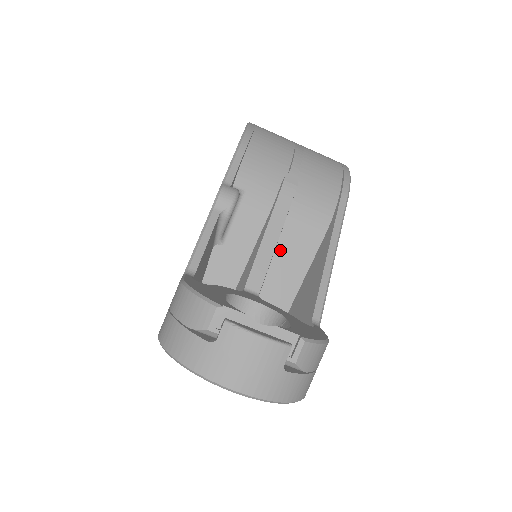
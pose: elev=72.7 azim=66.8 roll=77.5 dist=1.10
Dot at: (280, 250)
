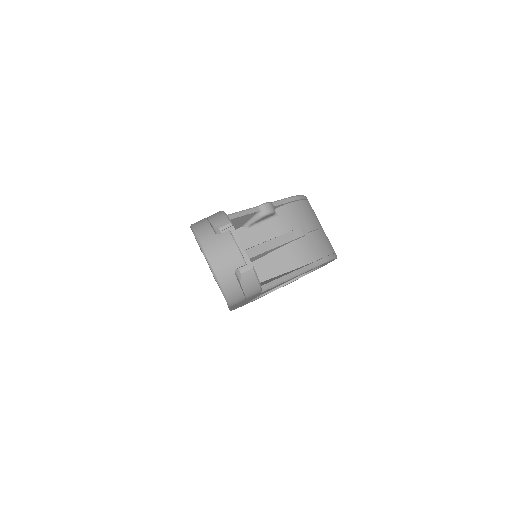
Dot at: (271, 255)
